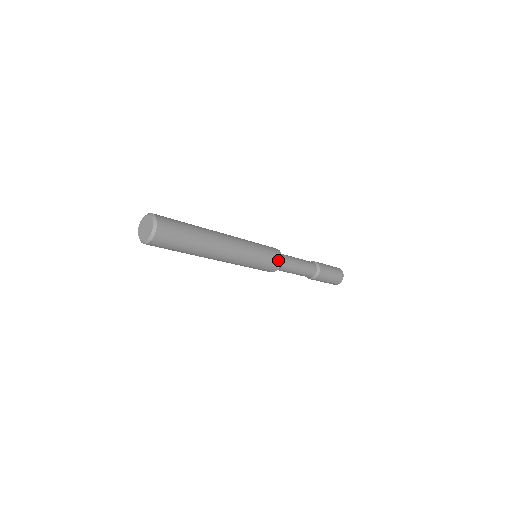
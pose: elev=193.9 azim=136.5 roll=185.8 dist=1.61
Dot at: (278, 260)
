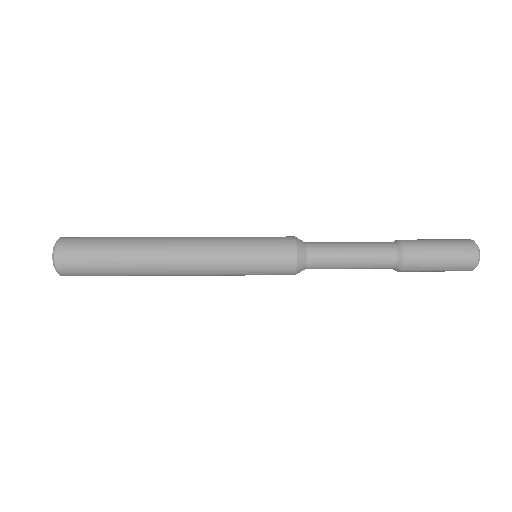
Dot at: (287, 245)
